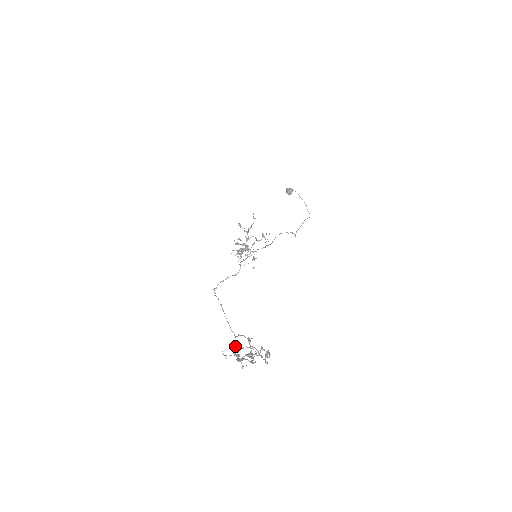
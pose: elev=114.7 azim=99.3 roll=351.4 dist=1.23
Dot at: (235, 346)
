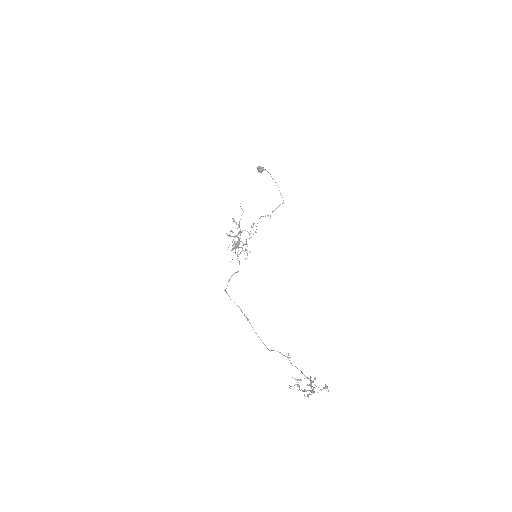
Dot at: (297, 379)
